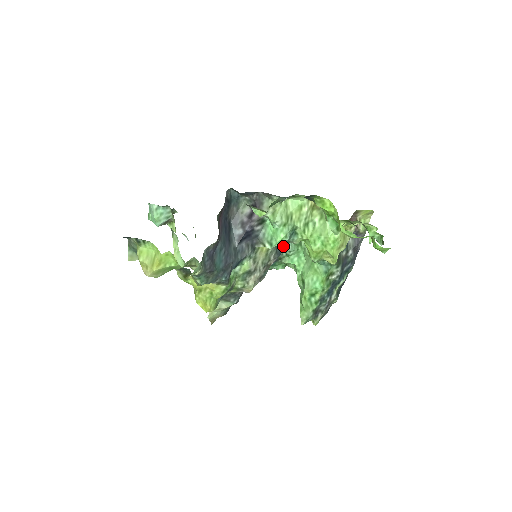
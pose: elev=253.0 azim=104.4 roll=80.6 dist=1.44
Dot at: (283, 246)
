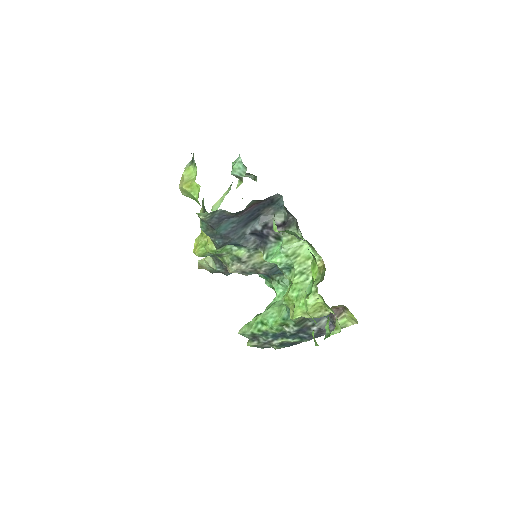
Dot at: (281, 272)
